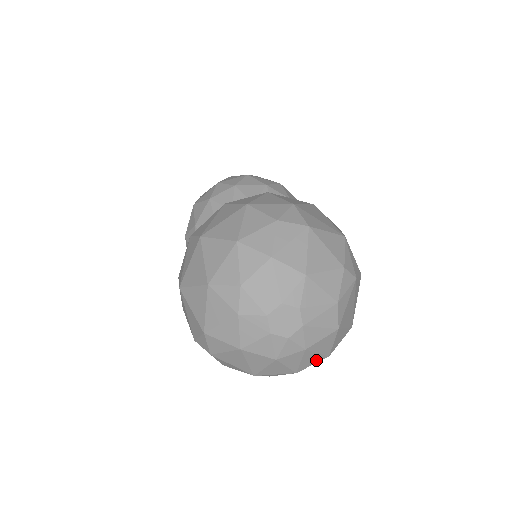
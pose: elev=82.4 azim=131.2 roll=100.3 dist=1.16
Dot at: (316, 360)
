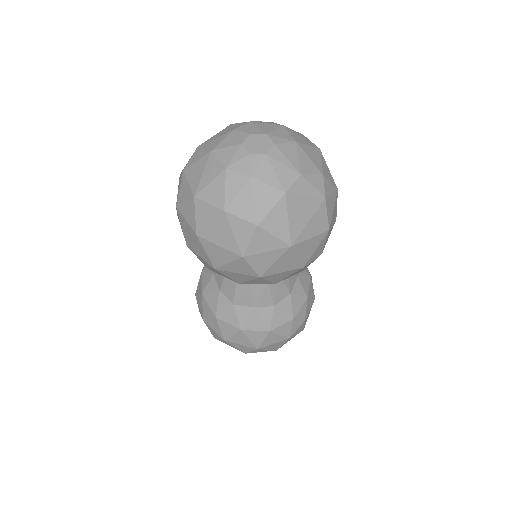
Dot at: (247, 214)
